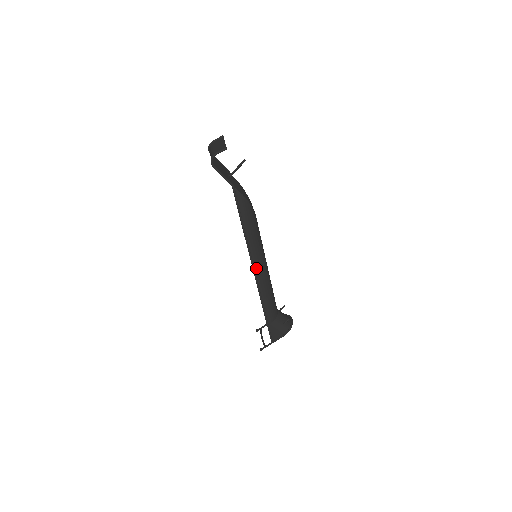
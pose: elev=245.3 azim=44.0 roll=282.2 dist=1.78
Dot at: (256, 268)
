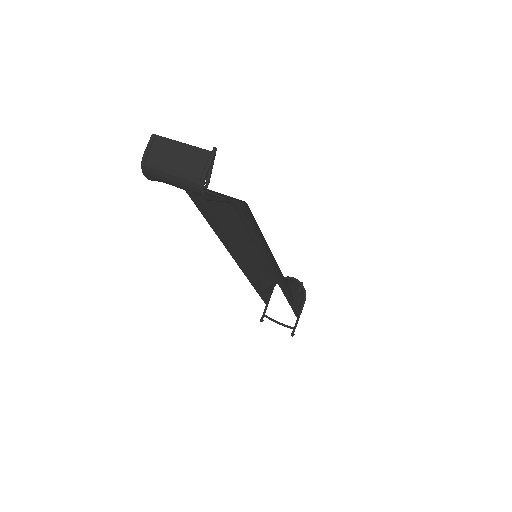
Dot at: (274, 270)
